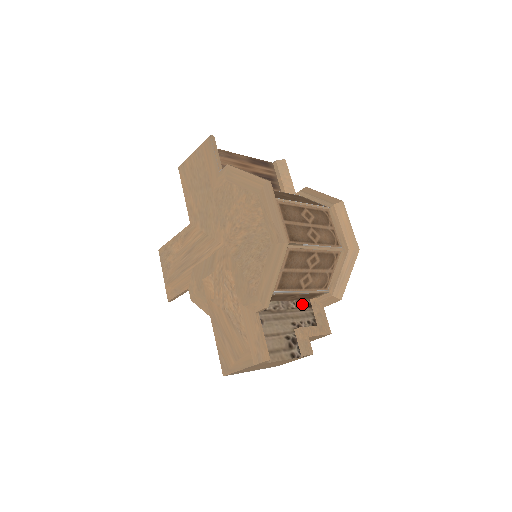
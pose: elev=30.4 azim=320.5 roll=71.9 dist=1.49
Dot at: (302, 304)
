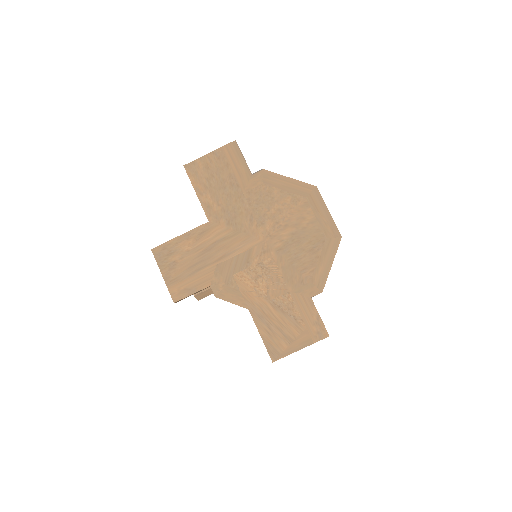
Dot at: occluded
